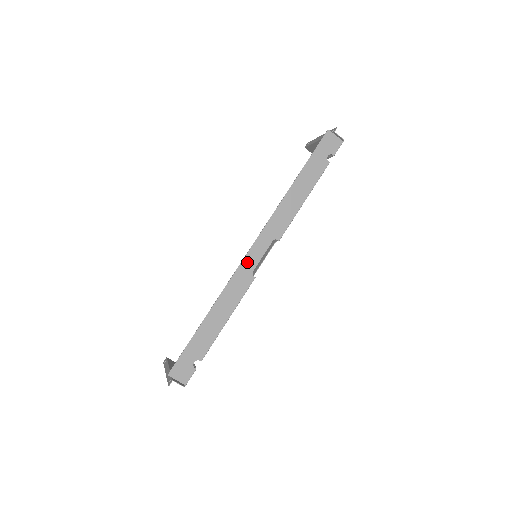
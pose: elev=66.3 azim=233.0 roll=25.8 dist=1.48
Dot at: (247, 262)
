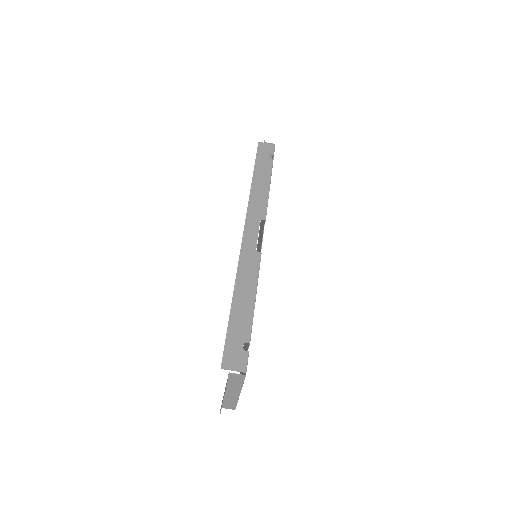
Dot at: (246, 244)
